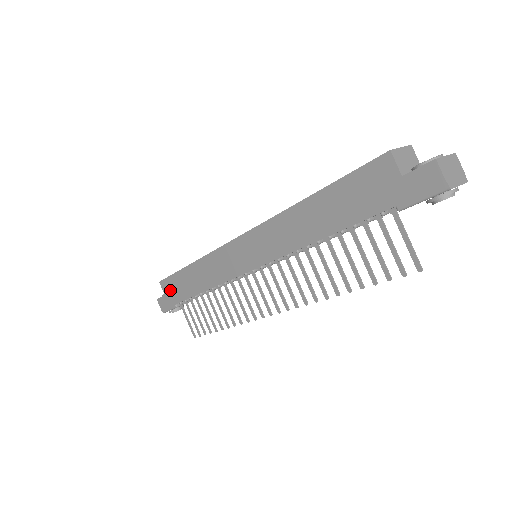
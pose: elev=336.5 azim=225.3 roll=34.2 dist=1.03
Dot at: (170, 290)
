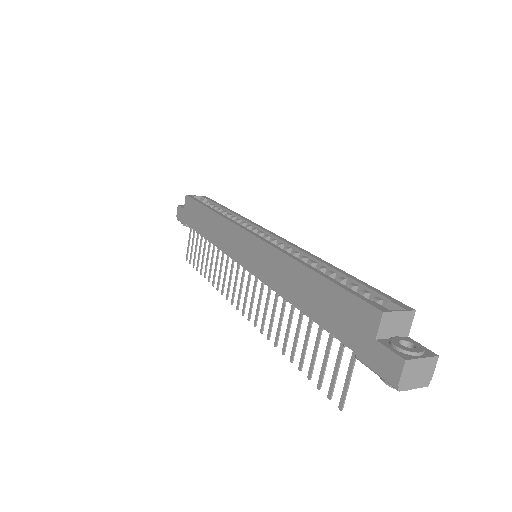
Dot at: (189, 210)
